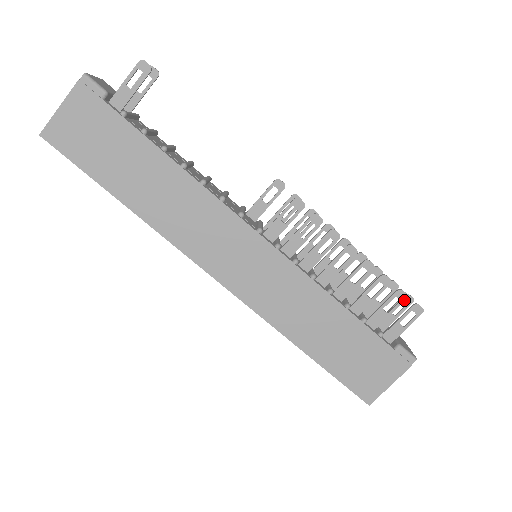
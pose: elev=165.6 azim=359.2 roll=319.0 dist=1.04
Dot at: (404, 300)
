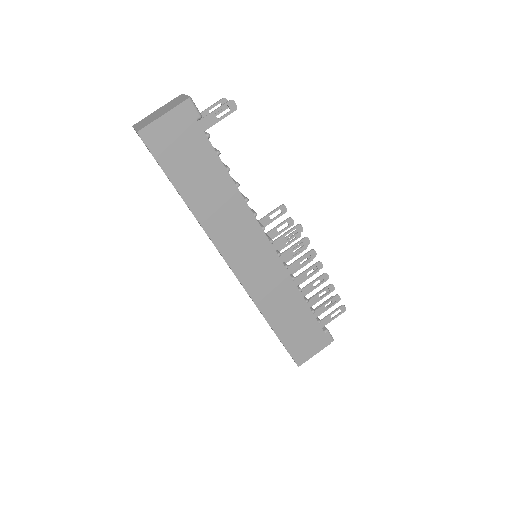
Dot at: occluded
